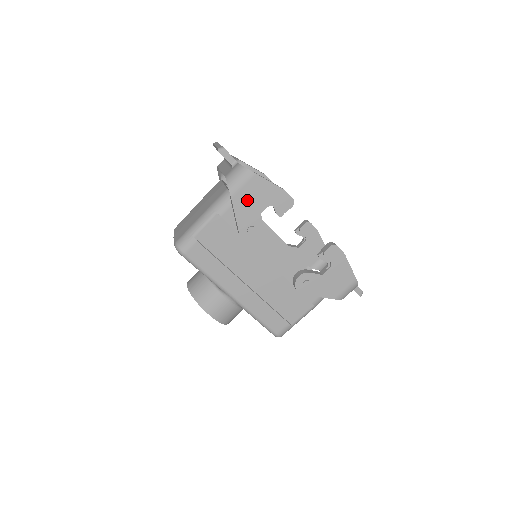
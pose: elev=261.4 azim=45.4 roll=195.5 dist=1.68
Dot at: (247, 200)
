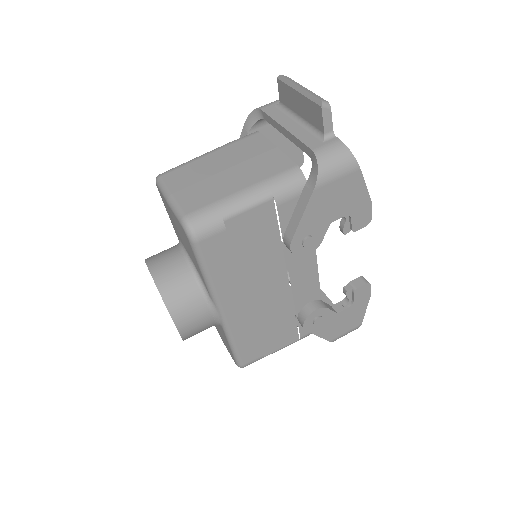
Dot at: (328, 200)
